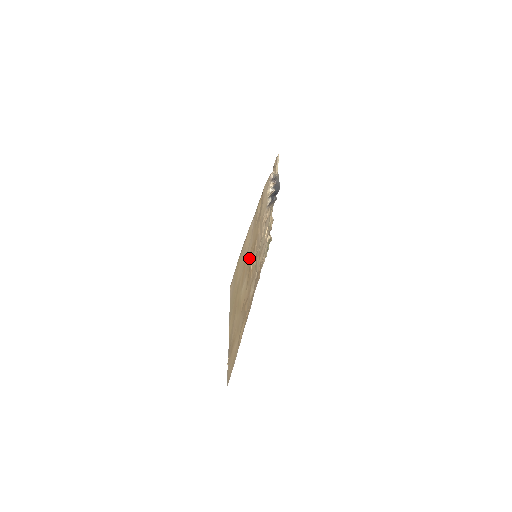
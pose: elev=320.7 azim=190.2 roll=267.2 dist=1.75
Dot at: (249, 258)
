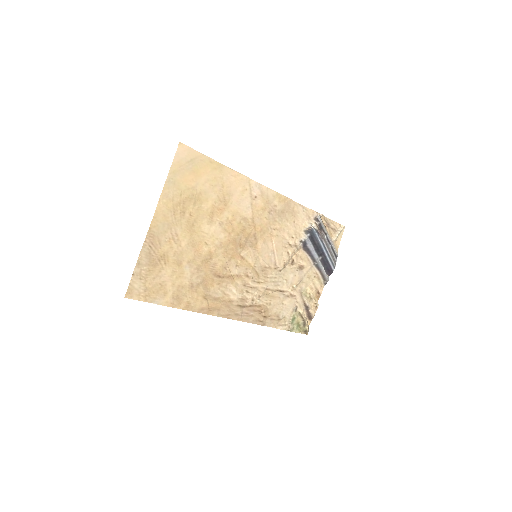
Dot at: (238, 221)
